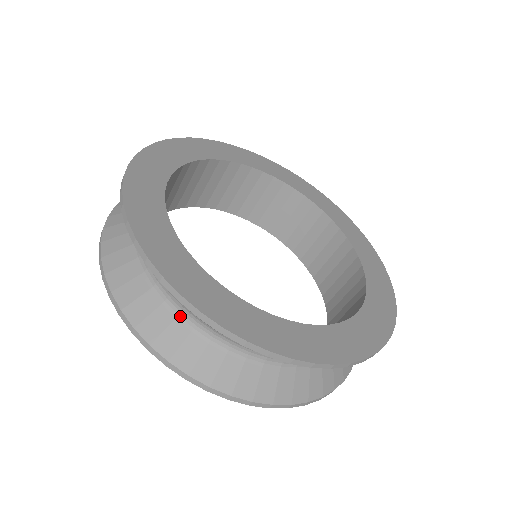
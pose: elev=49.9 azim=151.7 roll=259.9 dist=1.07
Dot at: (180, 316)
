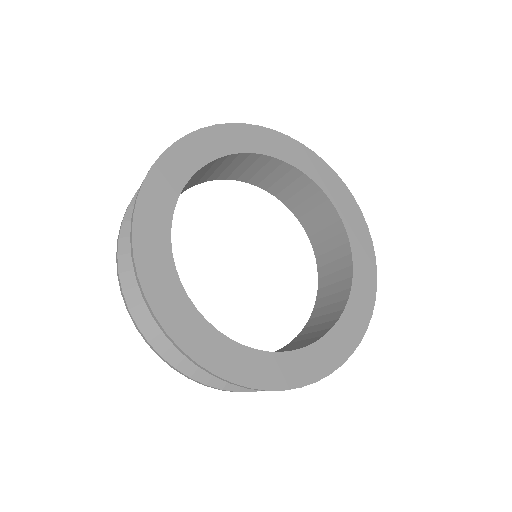
Dot at: occluded
